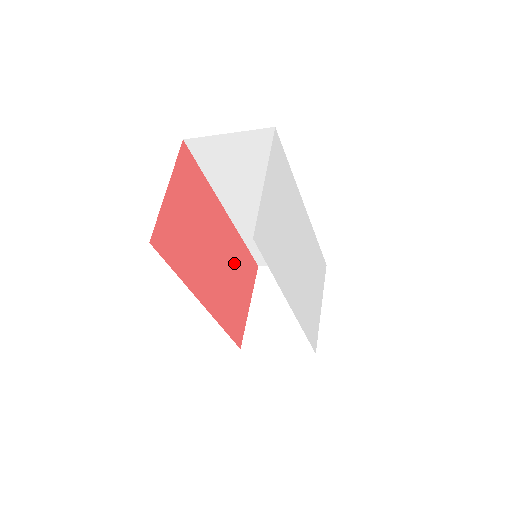
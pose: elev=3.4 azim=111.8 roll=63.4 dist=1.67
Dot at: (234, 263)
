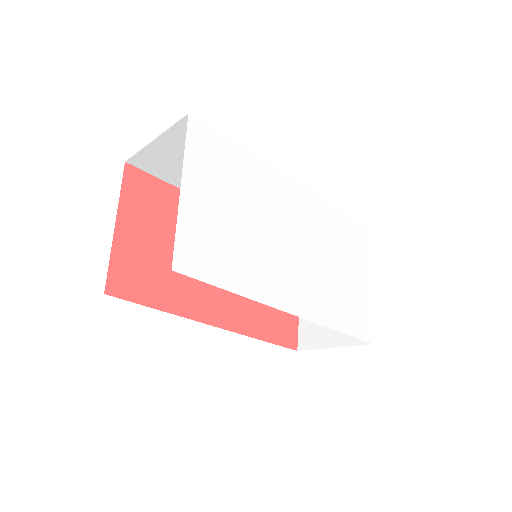
Dot at: occluded
